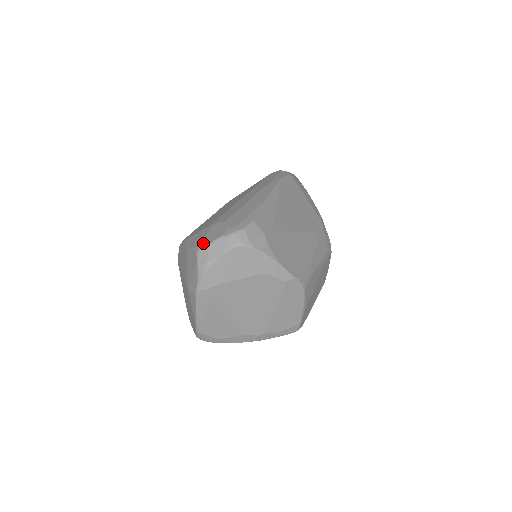
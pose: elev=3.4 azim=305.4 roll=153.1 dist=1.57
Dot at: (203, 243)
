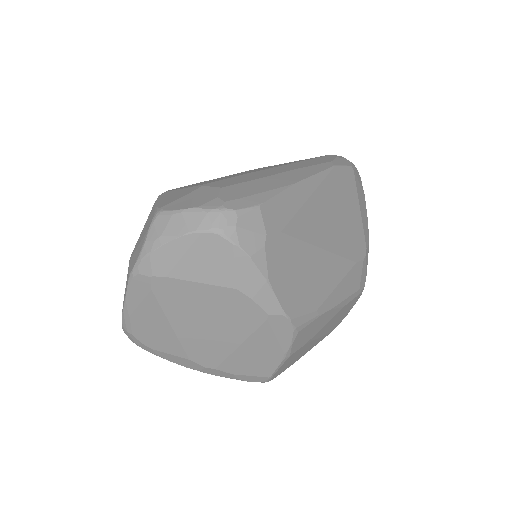
Dot at: (170, 206)
